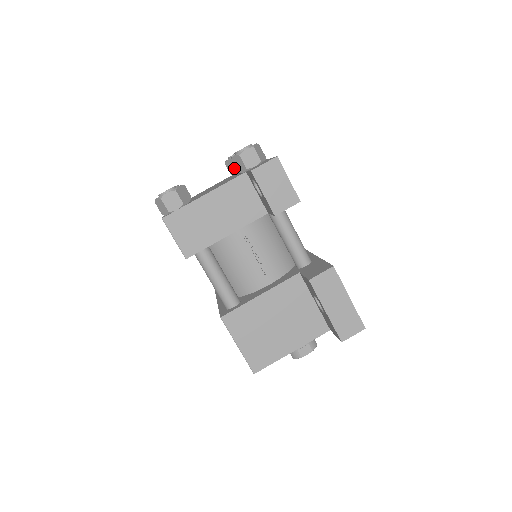
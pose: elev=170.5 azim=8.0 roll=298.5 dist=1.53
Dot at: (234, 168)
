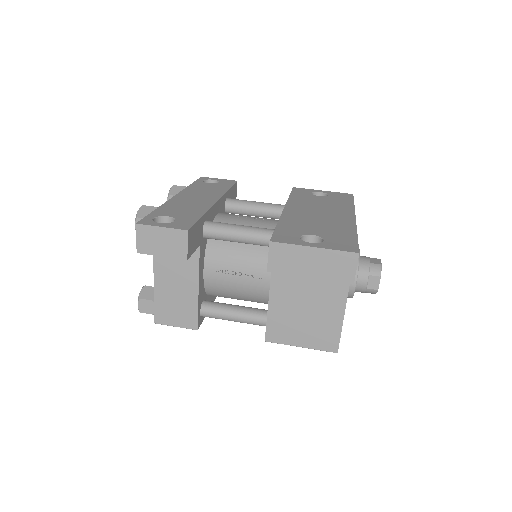
Dot at: occluded
